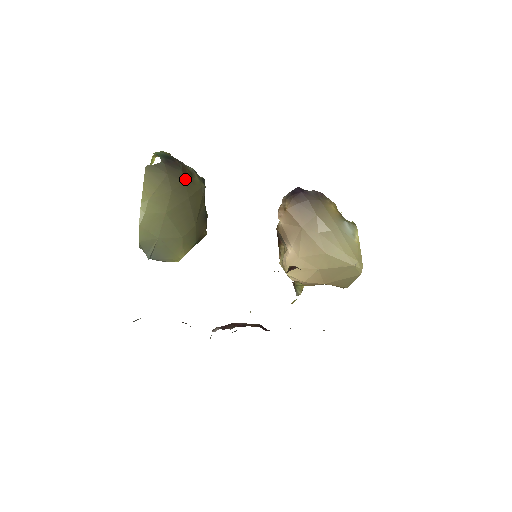
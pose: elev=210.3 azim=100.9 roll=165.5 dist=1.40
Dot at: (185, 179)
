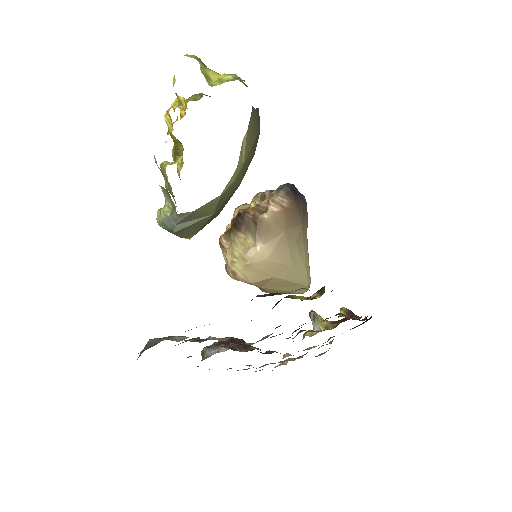
Dot at: occluded
